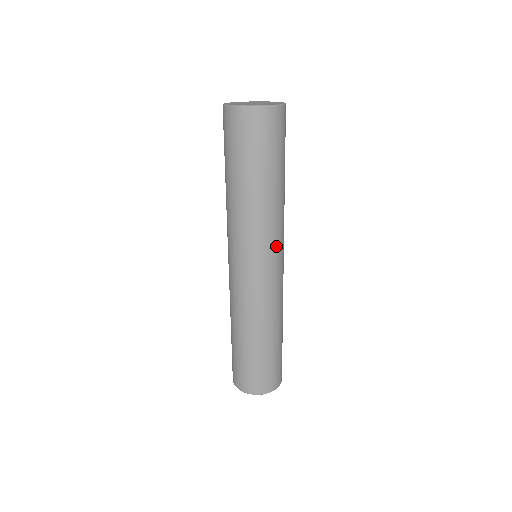
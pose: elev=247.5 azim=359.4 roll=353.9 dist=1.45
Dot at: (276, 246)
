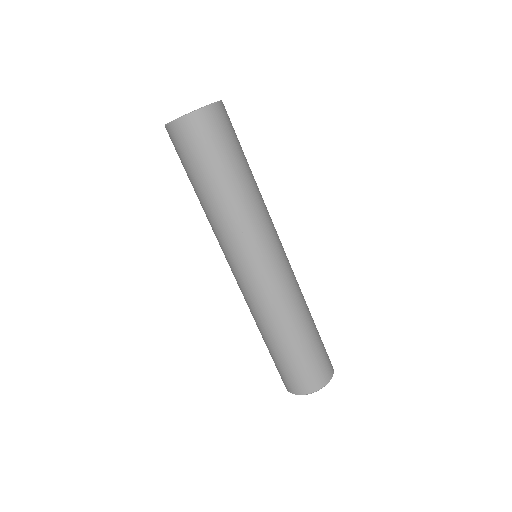
Dot at: (248, 248)
